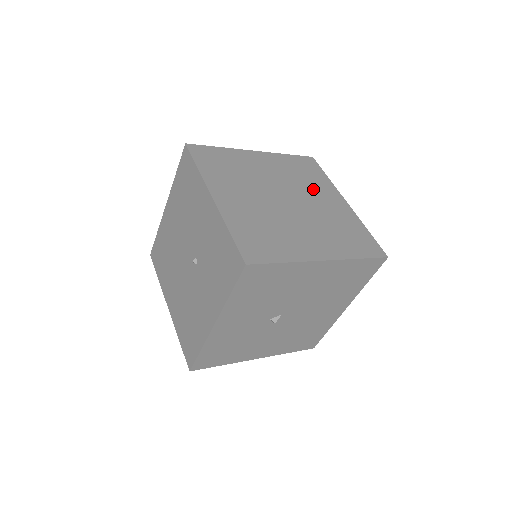
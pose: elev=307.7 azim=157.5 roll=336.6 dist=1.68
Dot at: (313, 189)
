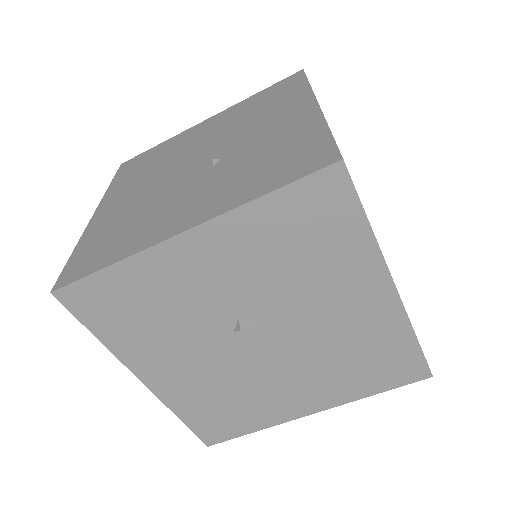
Dot at: occluded
